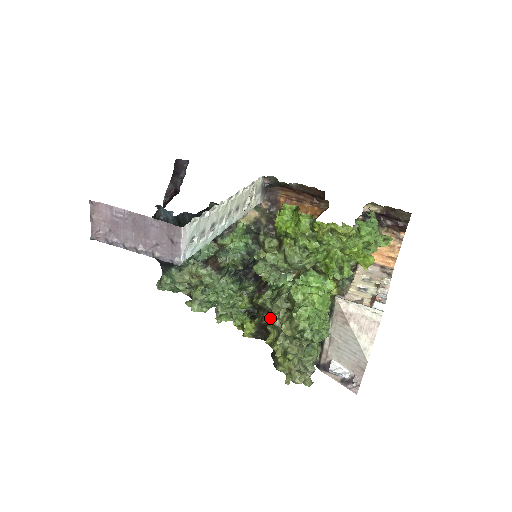
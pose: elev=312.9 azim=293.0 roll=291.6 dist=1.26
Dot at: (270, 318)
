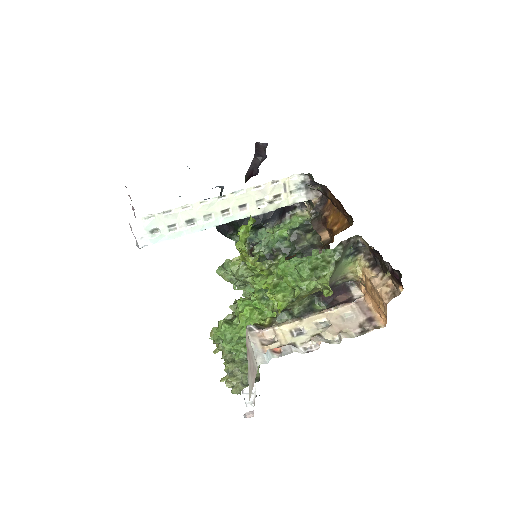
Dot at: occluded
